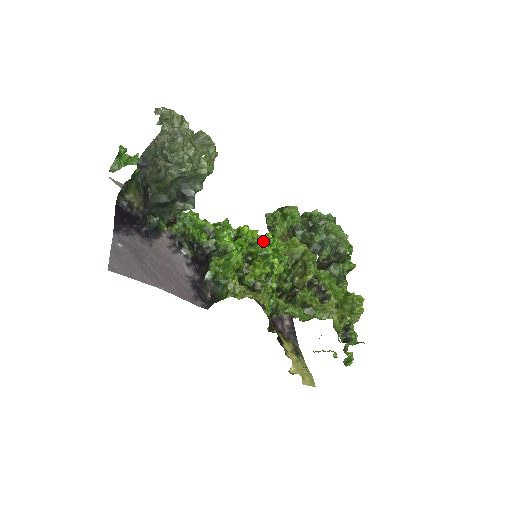
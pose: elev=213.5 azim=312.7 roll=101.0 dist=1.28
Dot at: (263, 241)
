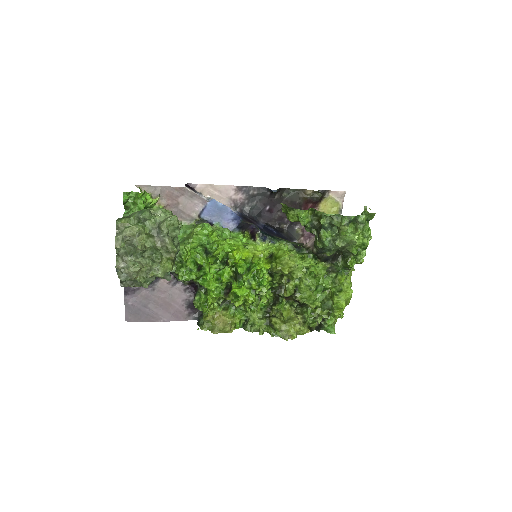
Dot at: (251, 262)
